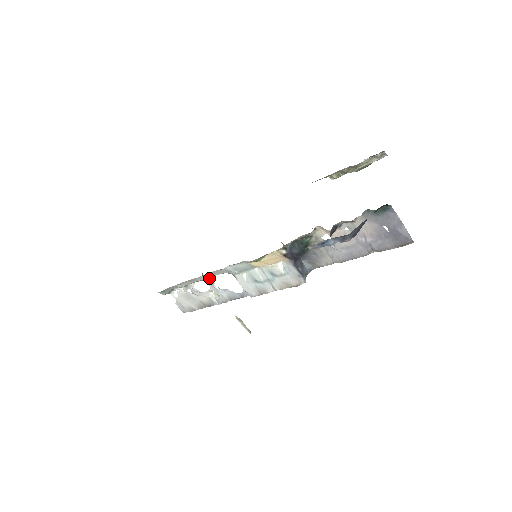
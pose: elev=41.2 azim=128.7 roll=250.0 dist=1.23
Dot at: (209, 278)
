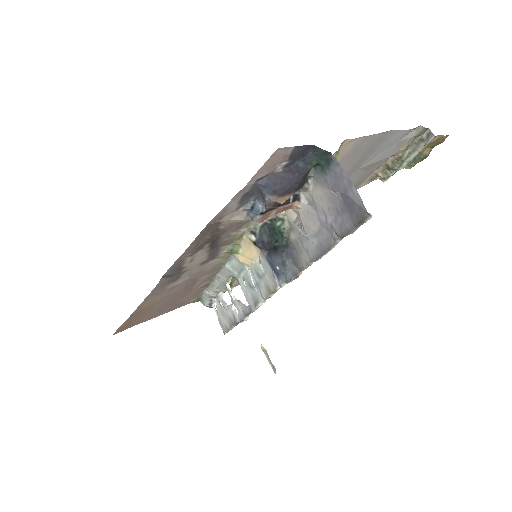
Dot at: (226, 284)
